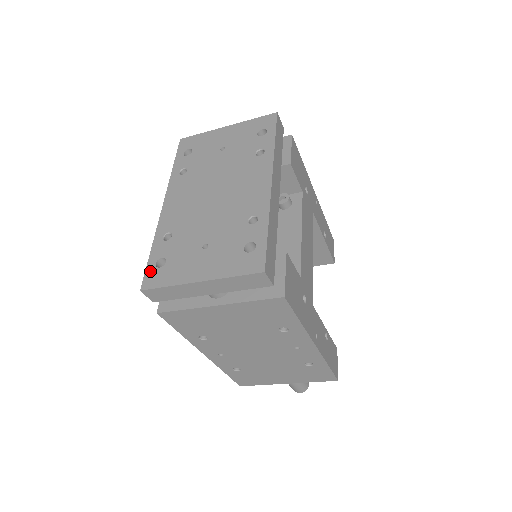
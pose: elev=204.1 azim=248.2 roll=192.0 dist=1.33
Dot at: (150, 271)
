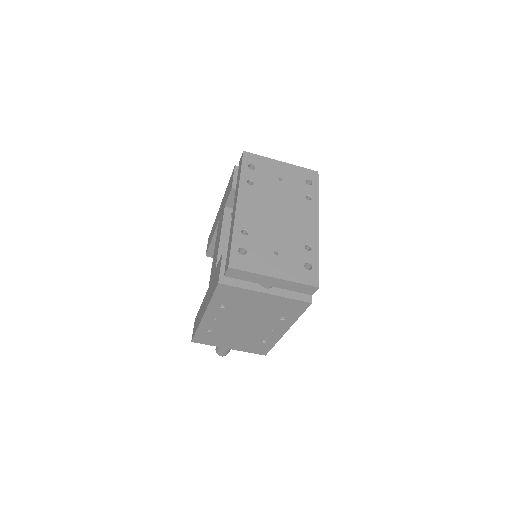
Dot at: (235, 255)
